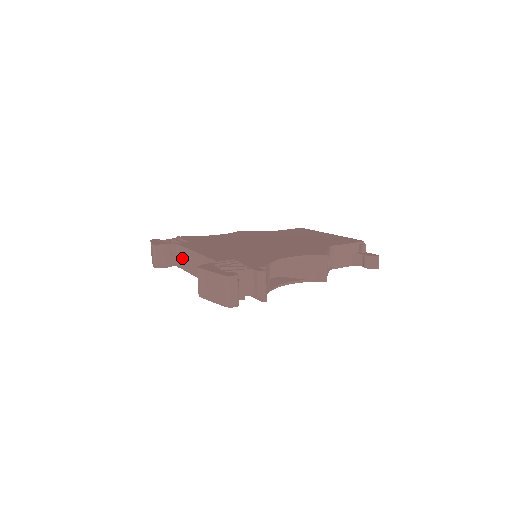
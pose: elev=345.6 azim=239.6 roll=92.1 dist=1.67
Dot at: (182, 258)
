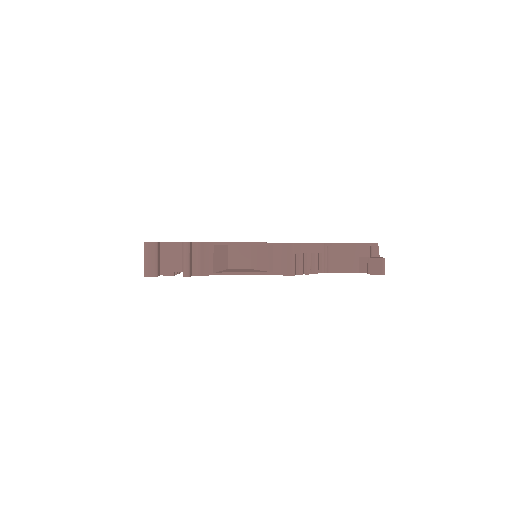
Dot at: occluded
